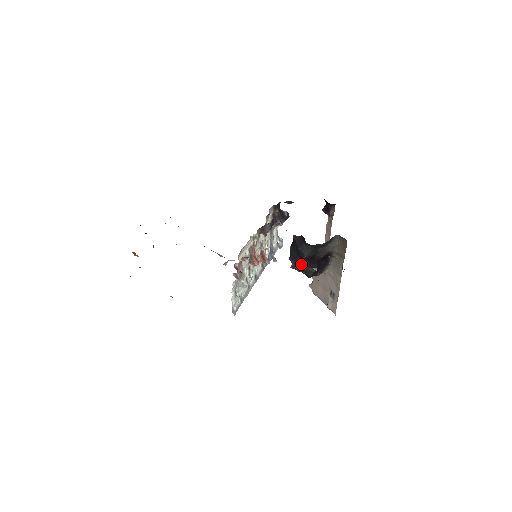
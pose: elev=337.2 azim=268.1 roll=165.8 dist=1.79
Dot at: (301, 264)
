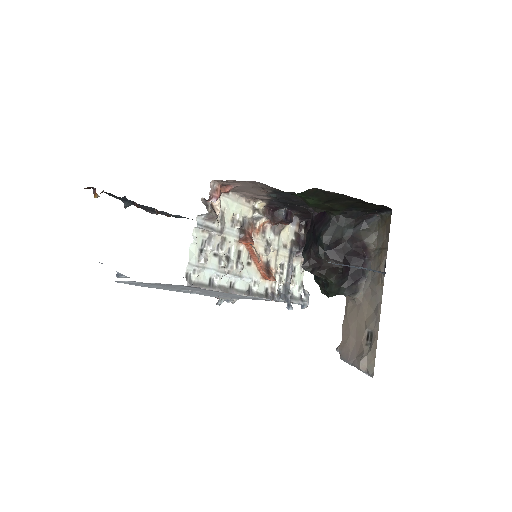
Dot at: (318, 260)
